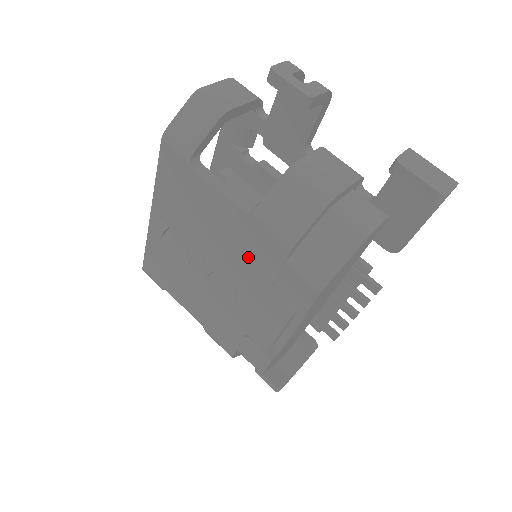
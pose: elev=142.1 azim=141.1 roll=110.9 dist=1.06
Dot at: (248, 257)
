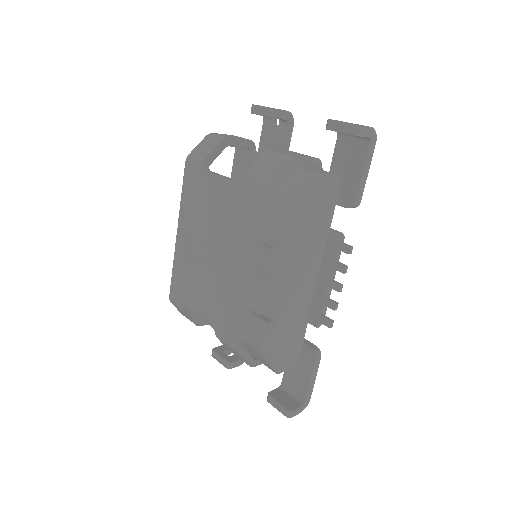
Dot at: (240, 221)
